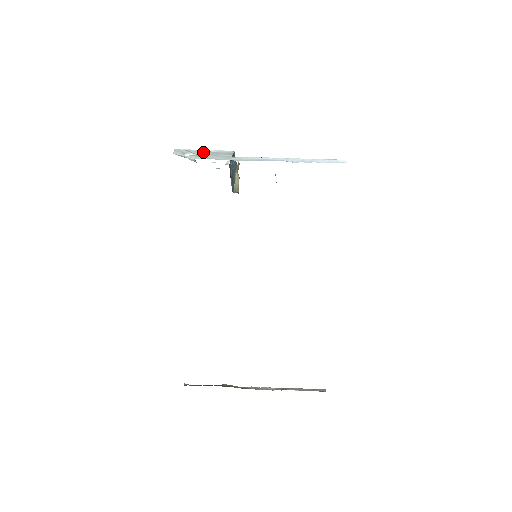
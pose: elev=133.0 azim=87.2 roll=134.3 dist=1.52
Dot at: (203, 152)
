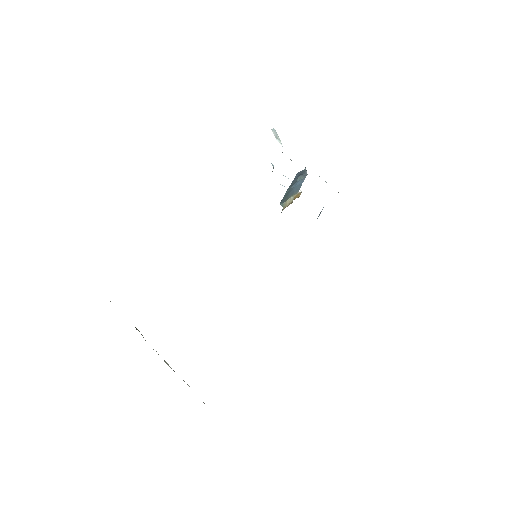
Dot at: occluded
